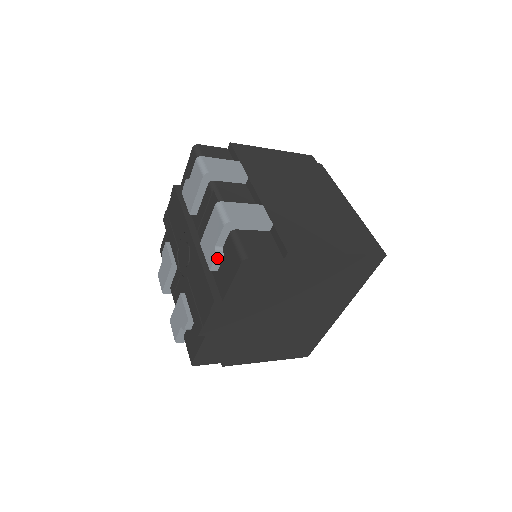
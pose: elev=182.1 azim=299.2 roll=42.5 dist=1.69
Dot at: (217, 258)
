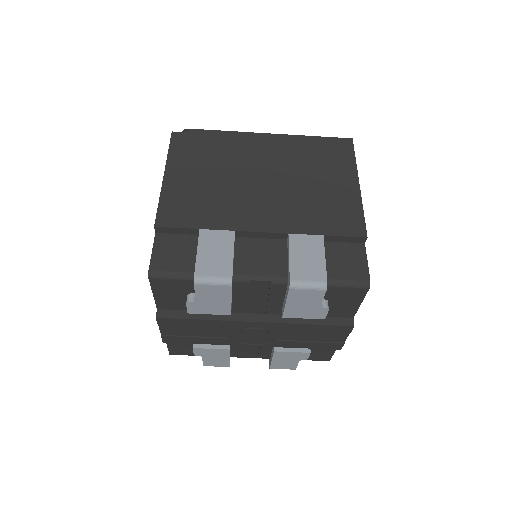
Dot at: (328, 308)
